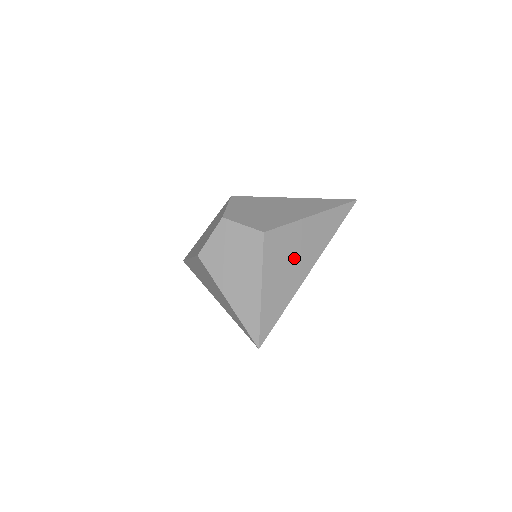
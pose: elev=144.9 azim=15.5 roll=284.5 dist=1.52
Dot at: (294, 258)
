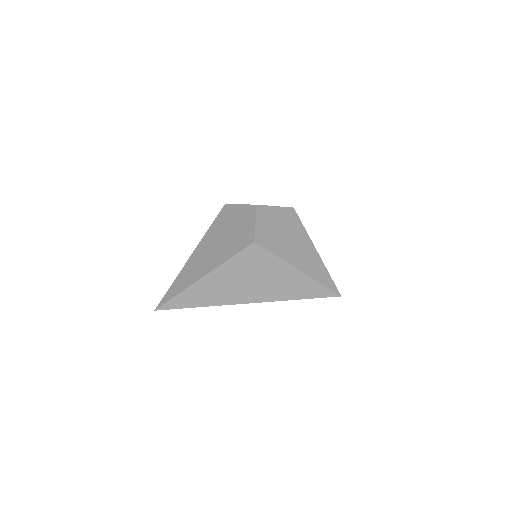
Dot at: occluded
